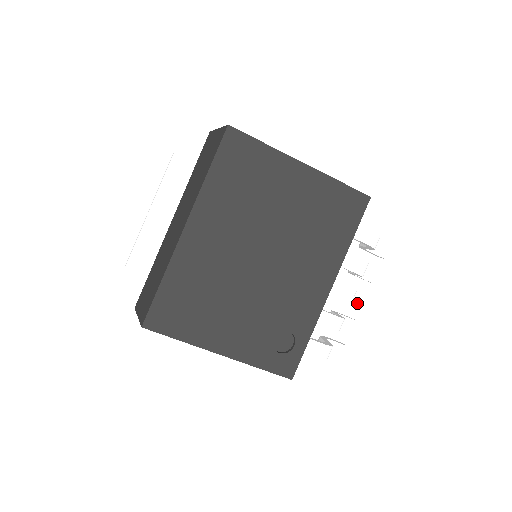
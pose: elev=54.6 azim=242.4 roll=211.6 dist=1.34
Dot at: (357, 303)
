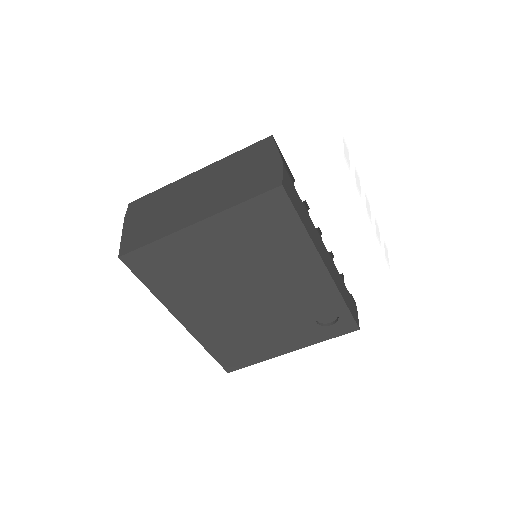
Dot at: (389, 188)
